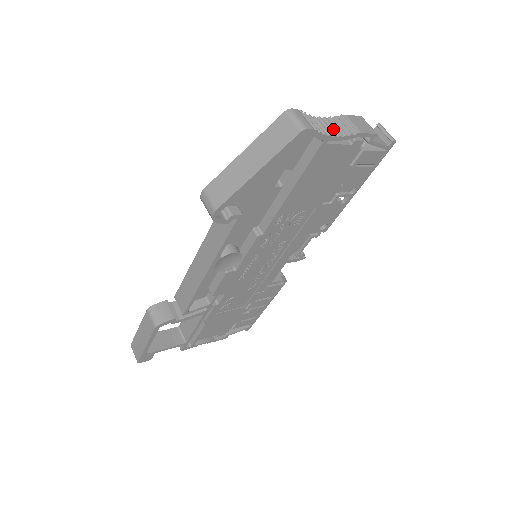
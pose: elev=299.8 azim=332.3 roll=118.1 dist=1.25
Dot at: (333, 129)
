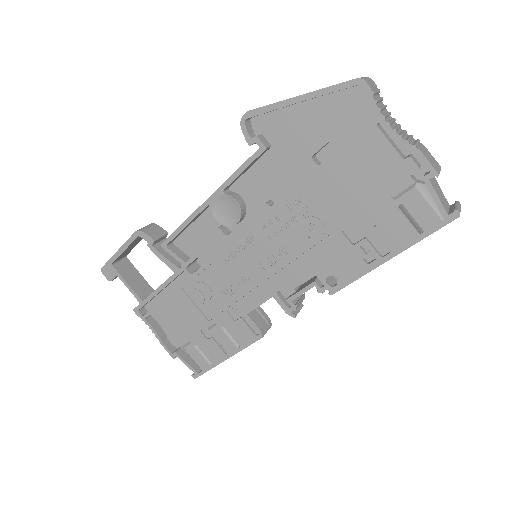
Dot at: (395, 127)
